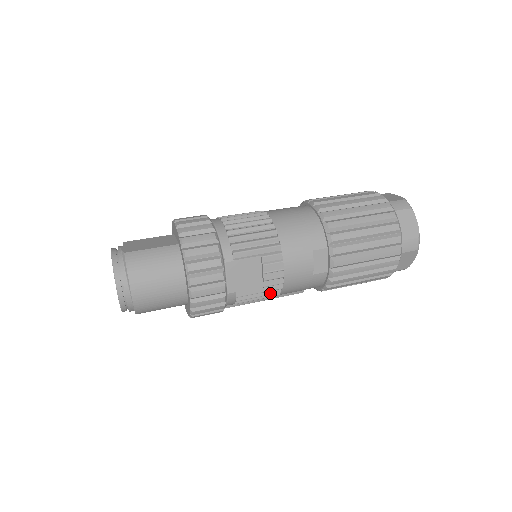
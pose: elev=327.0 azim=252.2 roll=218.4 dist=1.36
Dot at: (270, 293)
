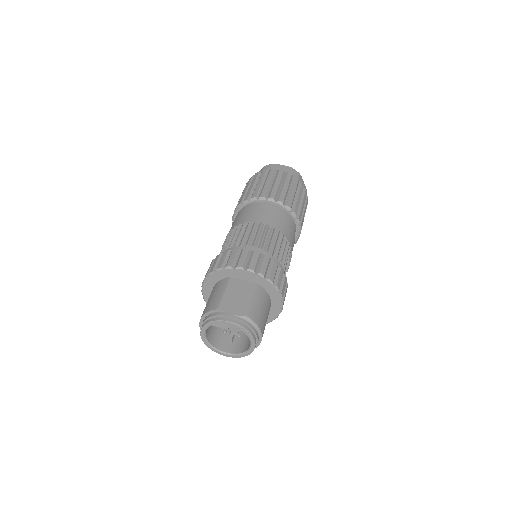
Dot at: occluded
